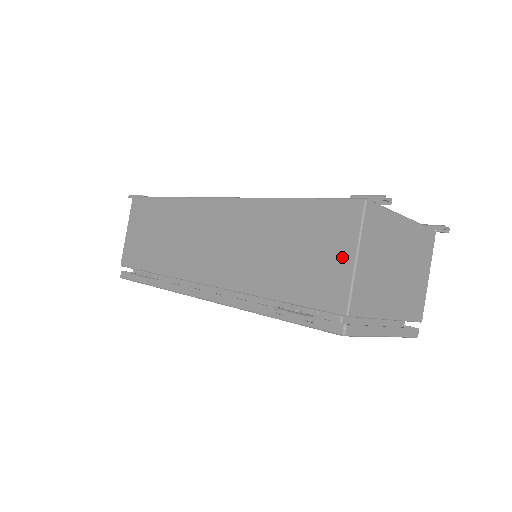
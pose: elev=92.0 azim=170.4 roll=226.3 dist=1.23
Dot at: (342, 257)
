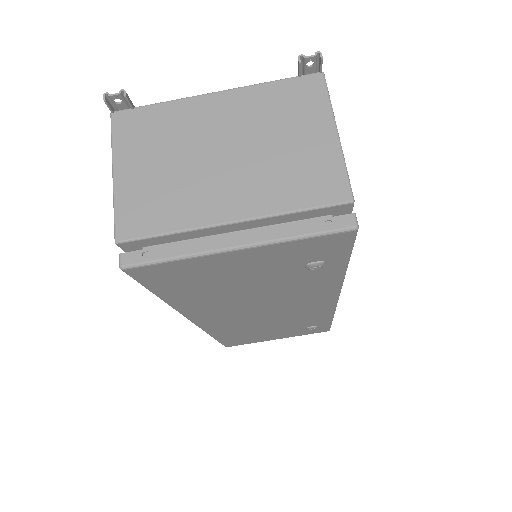
Dot at: occluded
